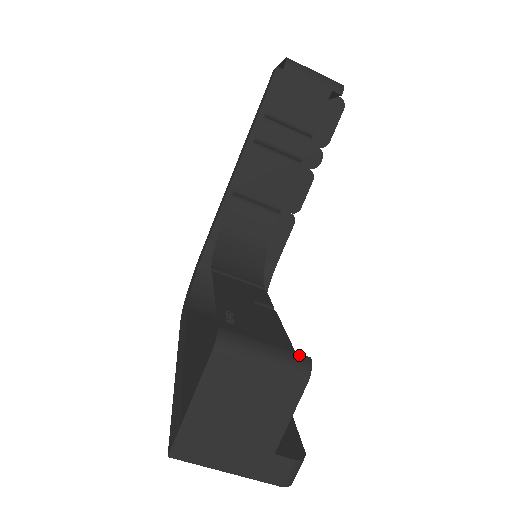
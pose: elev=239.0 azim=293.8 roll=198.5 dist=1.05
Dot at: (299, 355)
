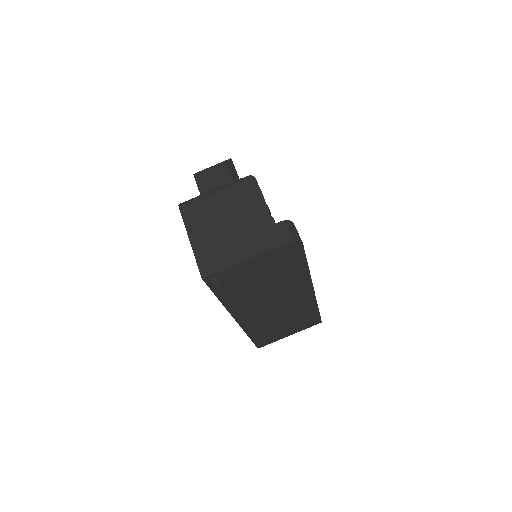
Dot at: occluded
